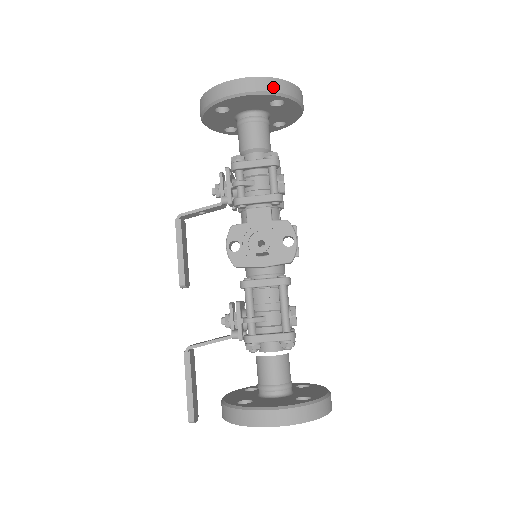
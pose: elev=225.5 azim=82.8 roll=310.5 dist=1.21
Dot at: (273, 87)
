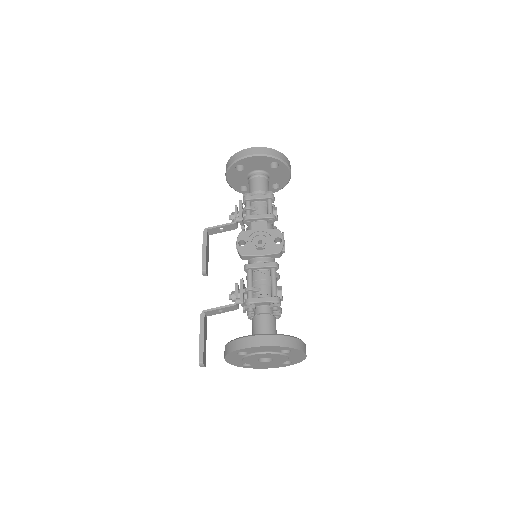
Dot at: (272, 153)
